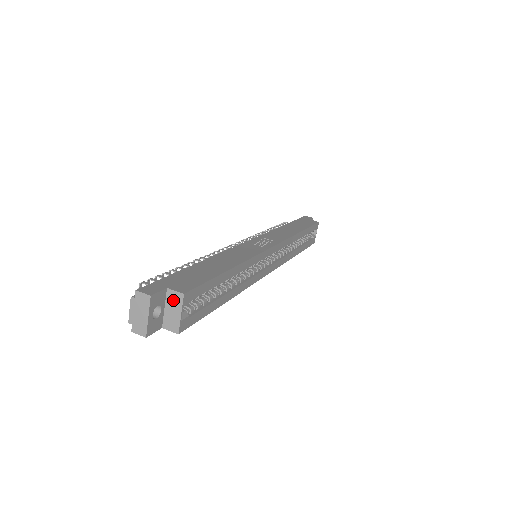
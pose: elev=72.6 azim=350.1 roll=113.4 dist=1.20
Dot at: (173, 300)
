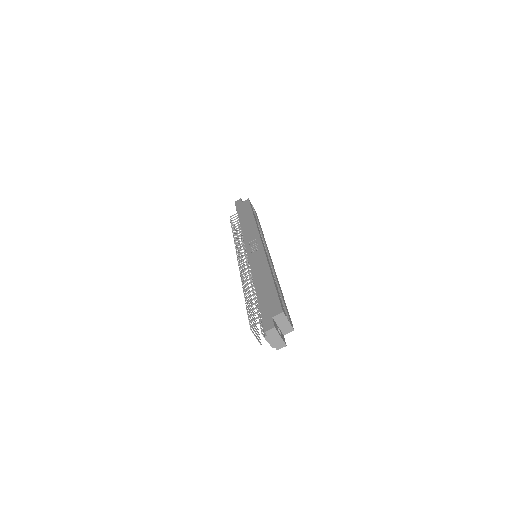
Dot at: (280, 319)
